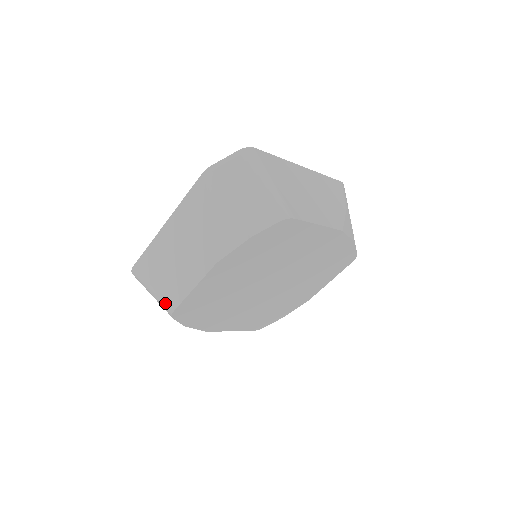
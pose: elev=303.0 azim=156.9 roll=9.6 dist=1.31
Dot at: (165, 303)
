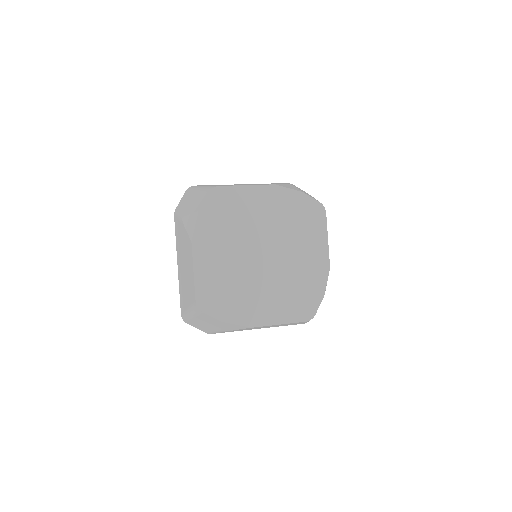
Dot at: (213, 186)
